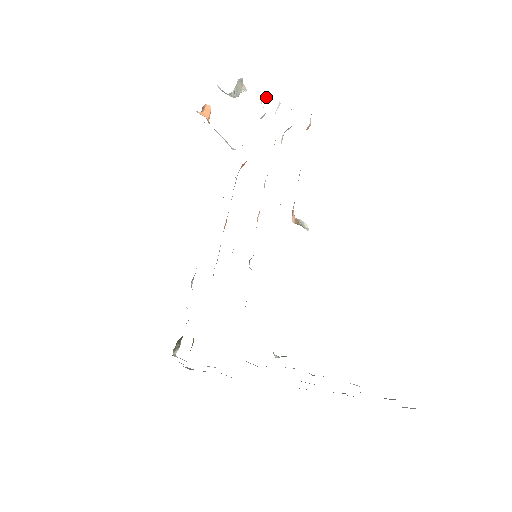
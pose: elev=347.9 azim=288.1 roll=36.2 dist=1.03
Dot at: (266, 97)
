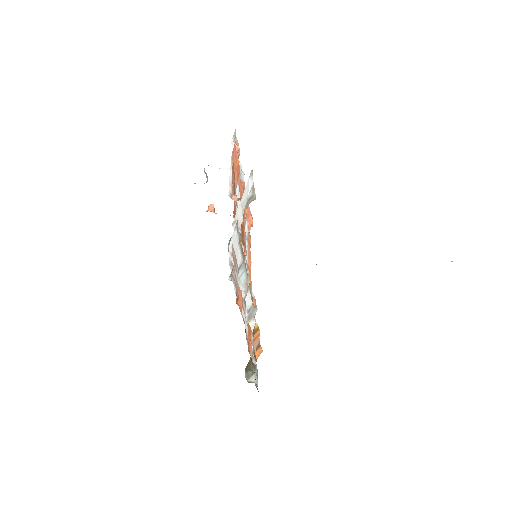
Dot at: (219, 162)
